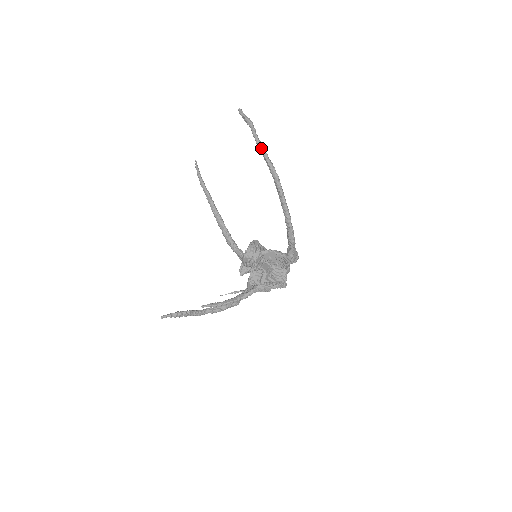
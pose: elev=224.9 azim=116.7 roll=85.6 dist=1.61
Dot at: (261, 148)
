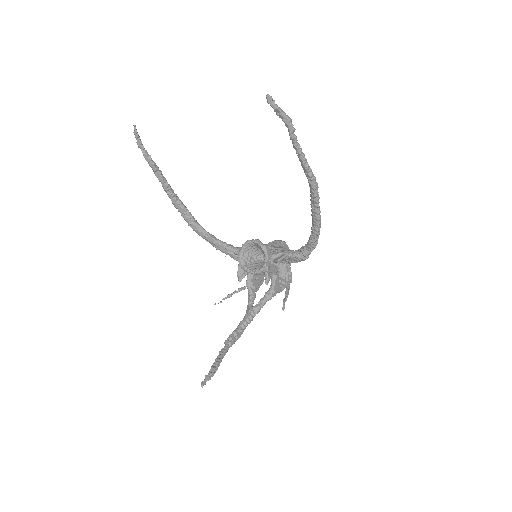
Dot at: (301, 154)
